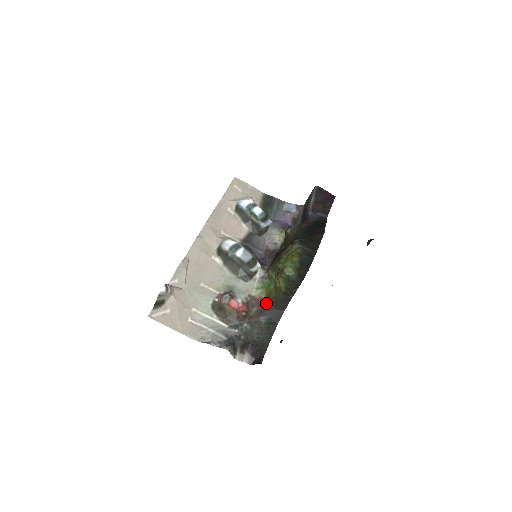
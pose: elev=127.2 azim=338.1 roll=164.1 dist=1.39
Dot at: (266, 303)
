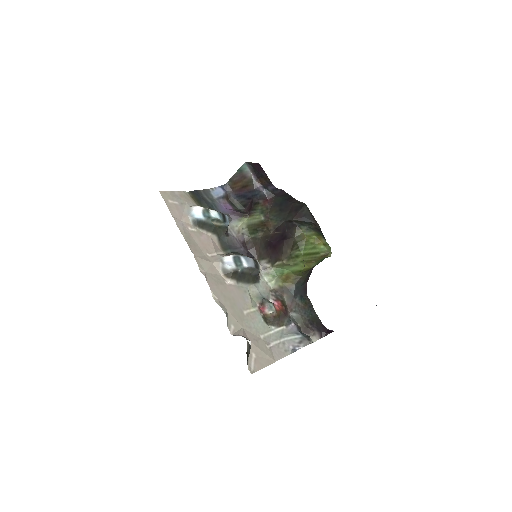
Dot at: (289, 287)
